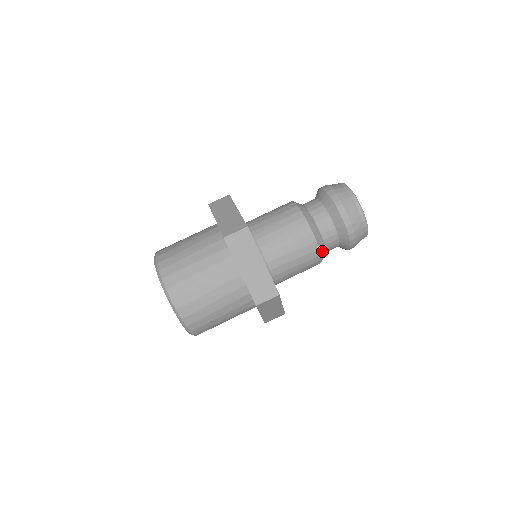
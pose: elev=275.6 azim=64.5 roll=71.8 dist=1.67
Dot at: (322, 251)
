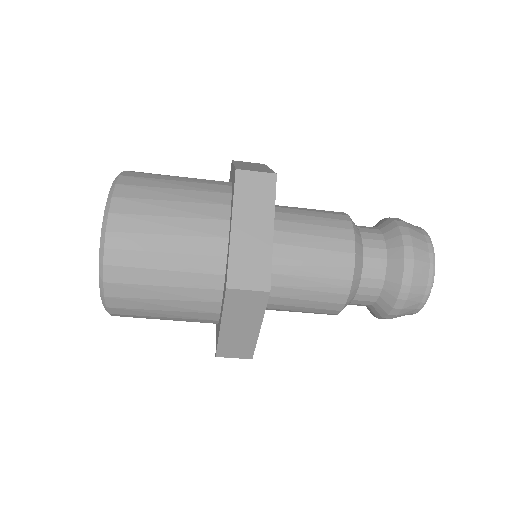
Dot at: occluded
